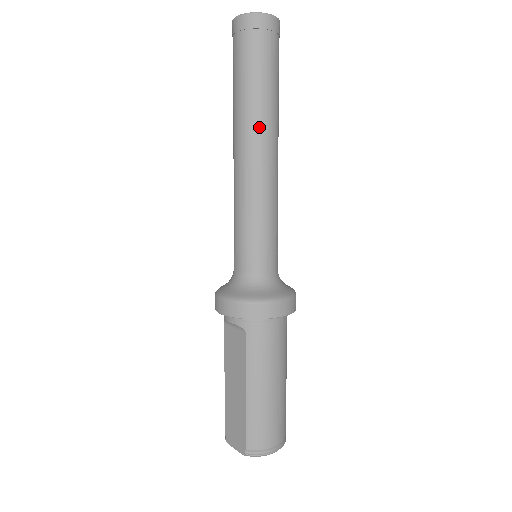
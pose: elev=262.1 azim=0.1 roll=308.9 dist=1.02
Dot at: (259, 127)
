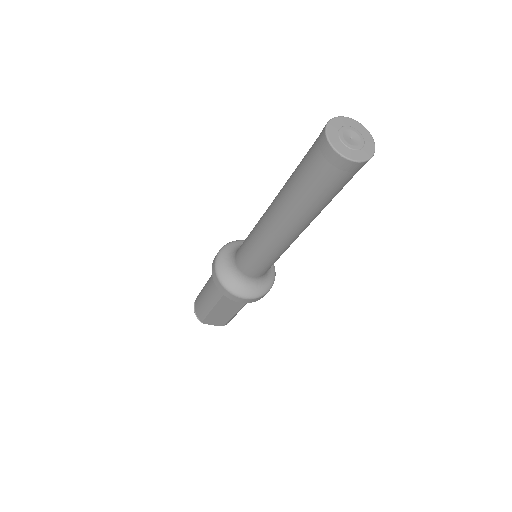
Dot at: occluded
